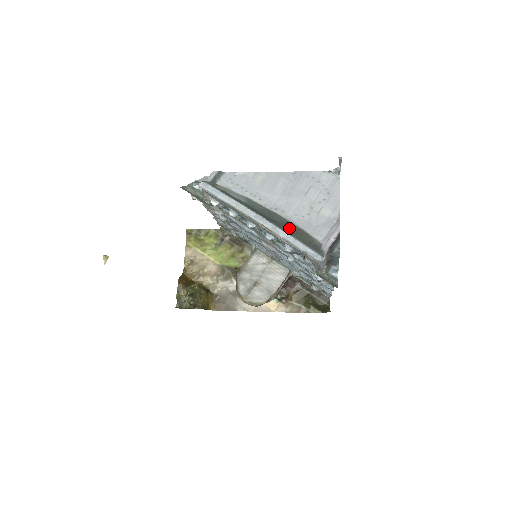
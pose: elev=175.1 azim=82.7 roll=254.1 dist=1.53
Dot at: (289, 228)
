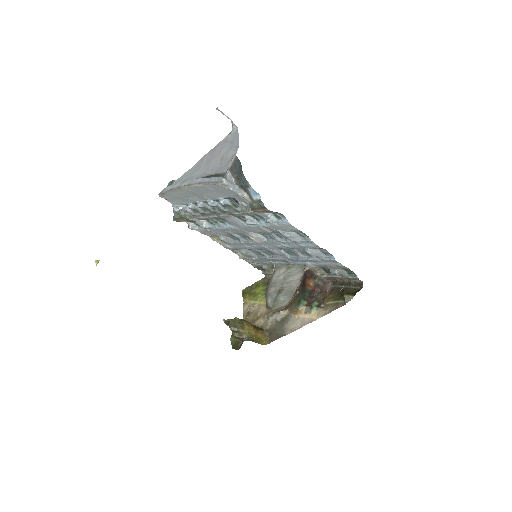
Dot at: occluded
